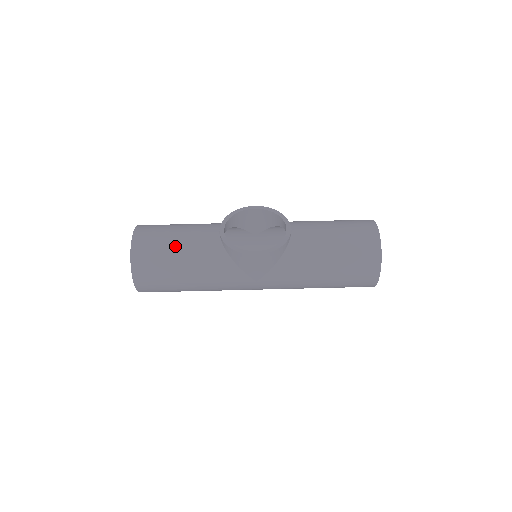
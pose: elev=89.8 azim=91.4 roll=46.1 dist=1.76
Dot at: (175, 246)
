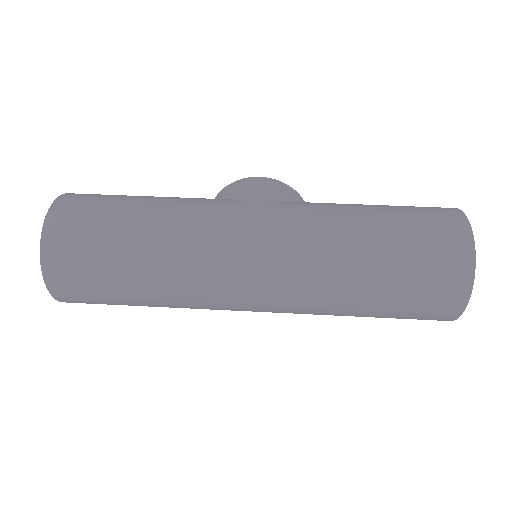
Dot at: occluded
